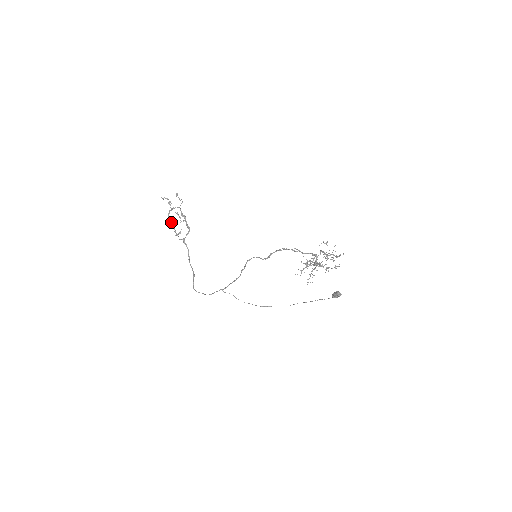
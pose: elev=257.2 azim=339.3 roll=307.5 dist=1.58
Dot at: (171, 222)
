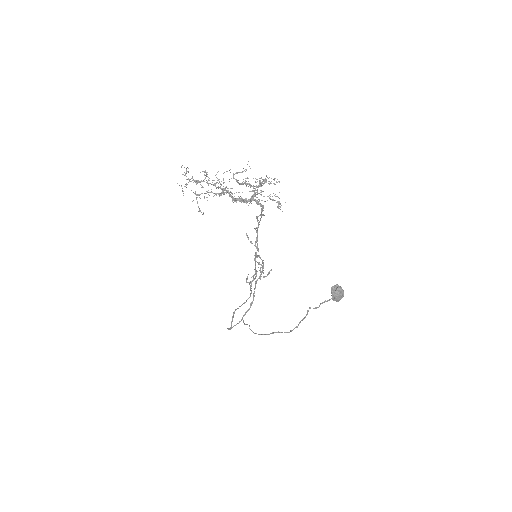
Dot at: (254, 275)
